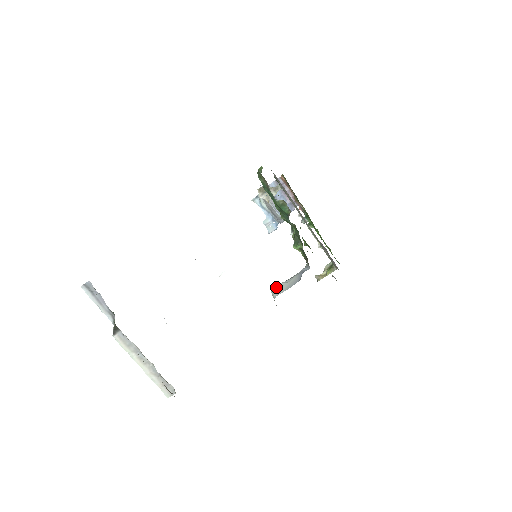
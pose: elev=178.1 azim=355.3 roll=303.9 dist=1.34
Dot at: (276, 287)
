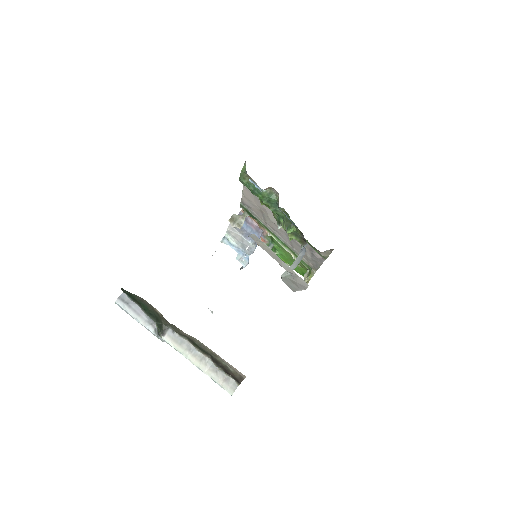
Dot at: (285, 272)
